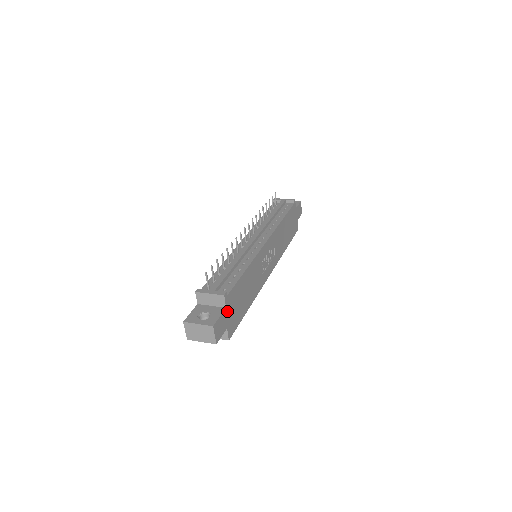
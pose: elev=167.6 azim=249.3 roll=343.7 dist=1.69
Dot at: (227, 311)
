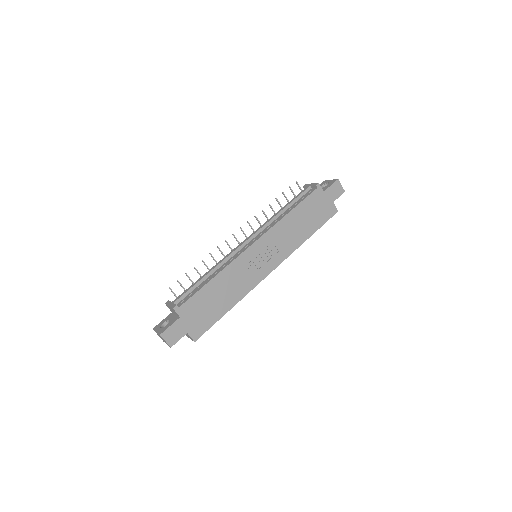
Dot at: (183, 319)
